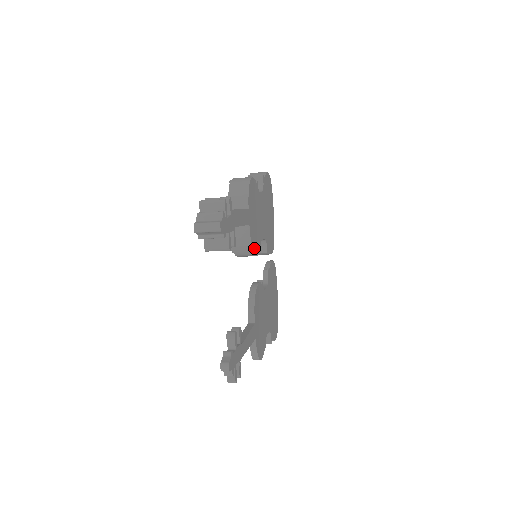
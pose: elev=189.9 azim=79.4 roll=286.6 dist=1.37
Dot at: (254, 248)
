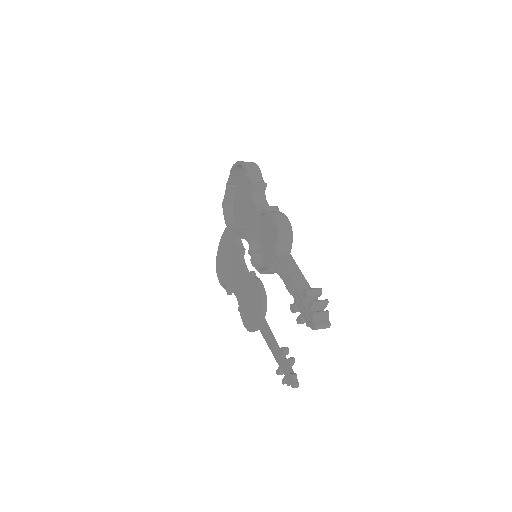
Dot at: occluded
